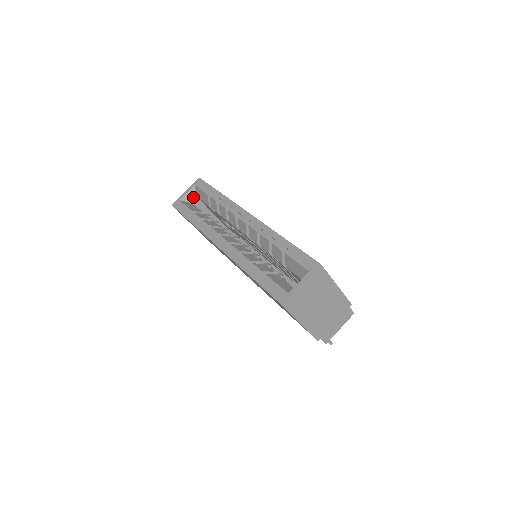
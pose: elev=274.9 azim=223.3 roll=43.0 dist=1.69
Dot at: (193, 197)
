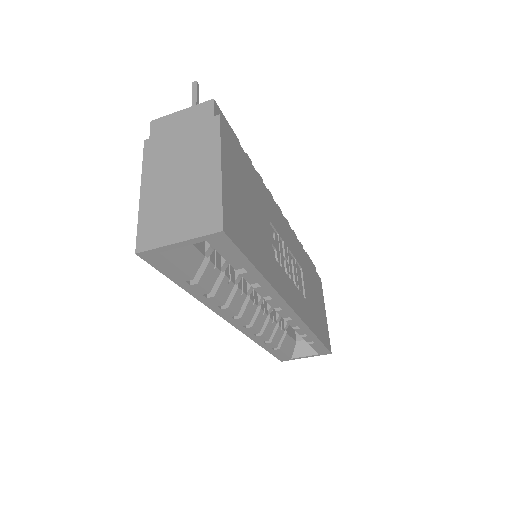
Dot at: occluded
